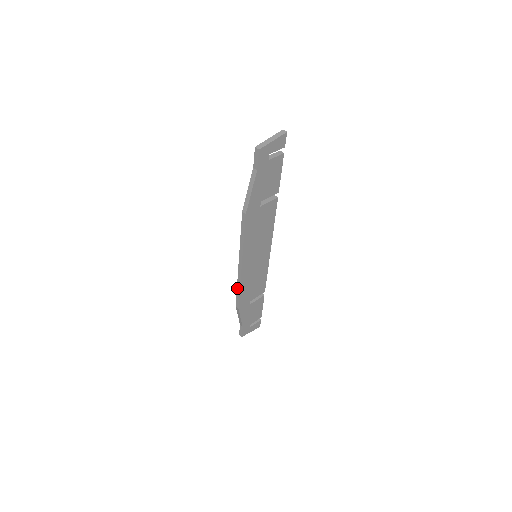
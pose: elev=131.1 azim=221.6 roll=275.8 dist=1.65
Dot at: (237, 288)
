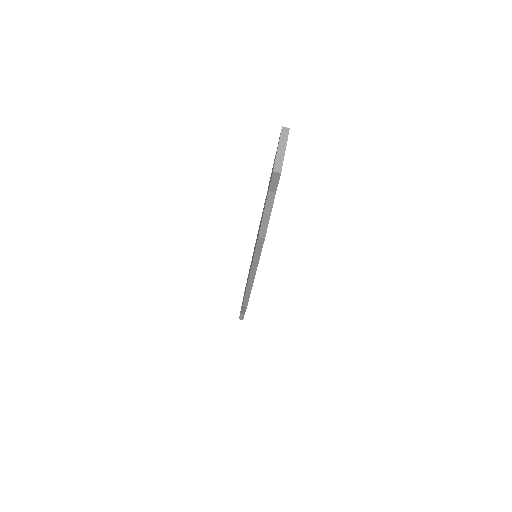
Dot at: (245, 294)
